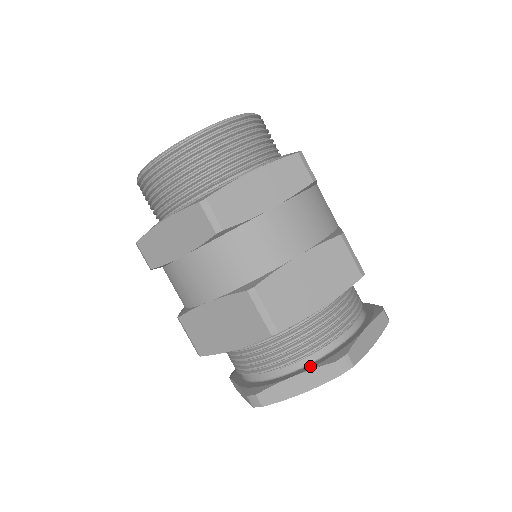
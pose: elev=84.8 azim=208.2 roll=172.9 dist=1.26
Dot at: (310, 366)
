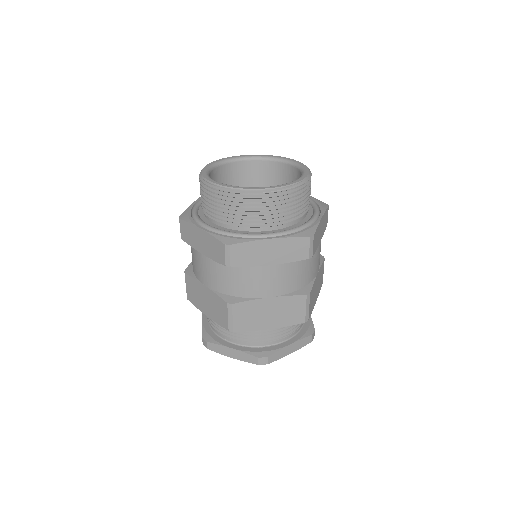
Dot at: (244, 349)
